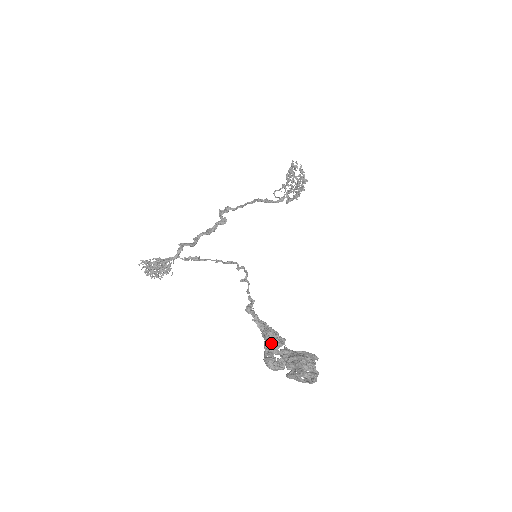
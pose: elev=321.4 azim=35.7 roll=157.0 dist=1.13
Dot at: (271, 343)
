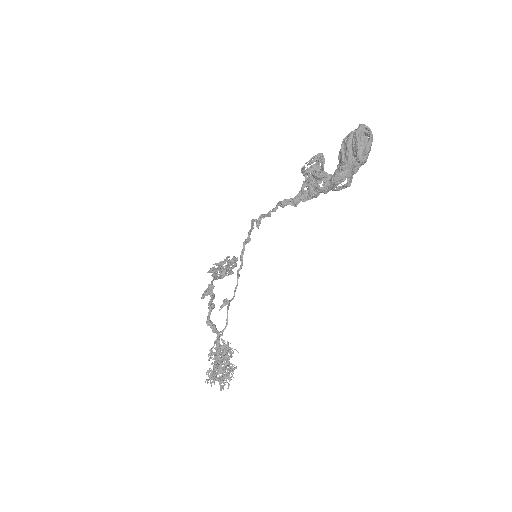
Dot at: (320, 174)
